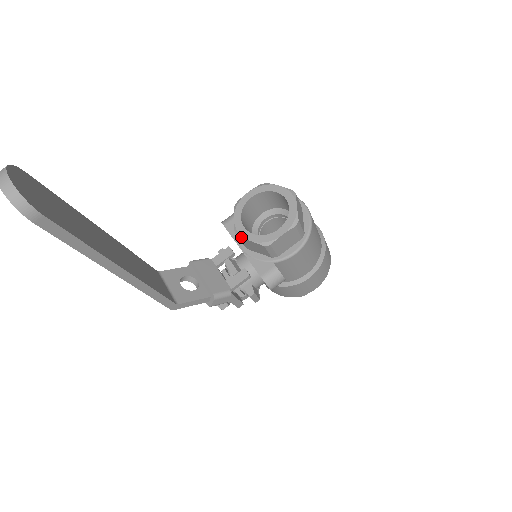
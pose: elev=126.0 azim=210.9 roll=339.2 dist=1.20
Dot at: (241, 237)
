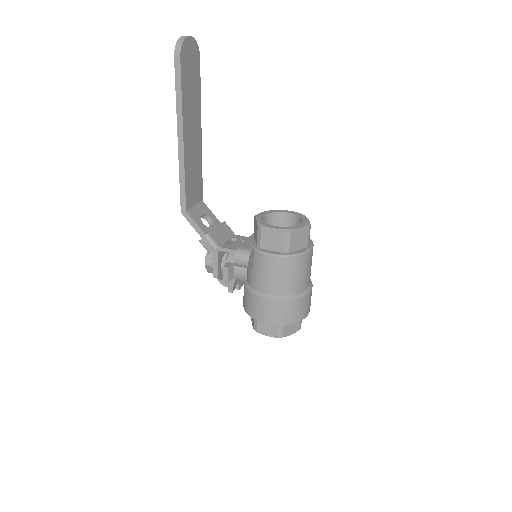
Dot at: (255, 216)
